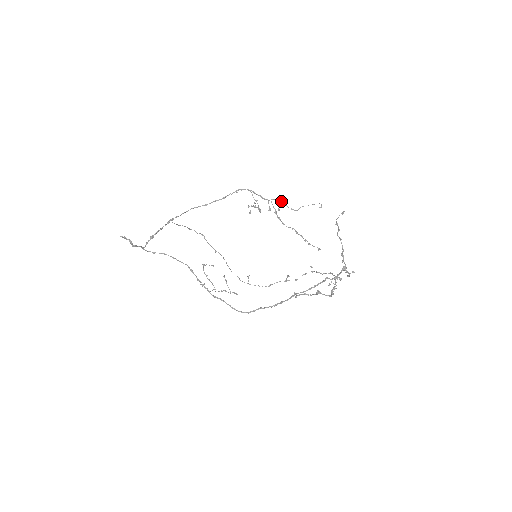
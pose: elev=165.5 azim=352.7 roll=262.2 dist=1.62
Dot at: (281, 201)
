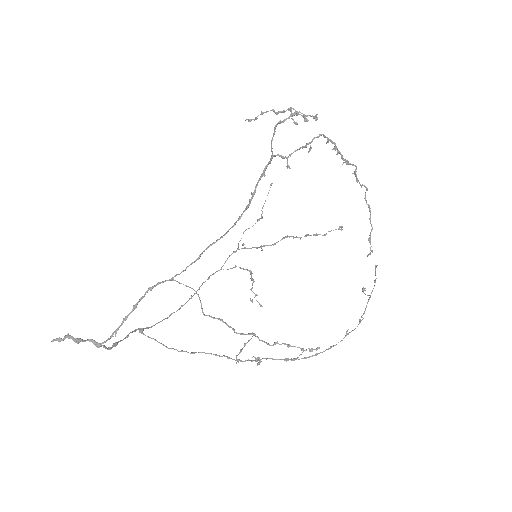
Dot at: (245, 230)
